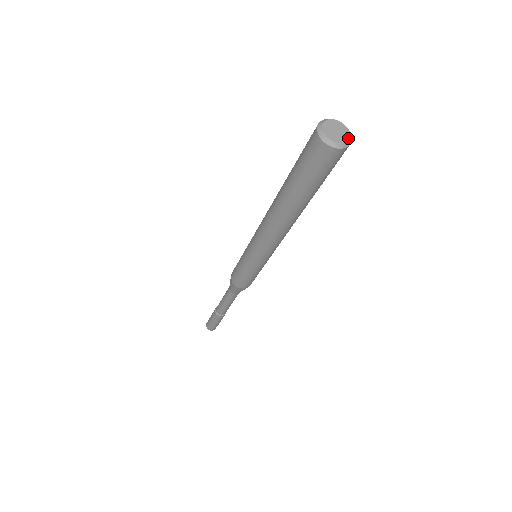
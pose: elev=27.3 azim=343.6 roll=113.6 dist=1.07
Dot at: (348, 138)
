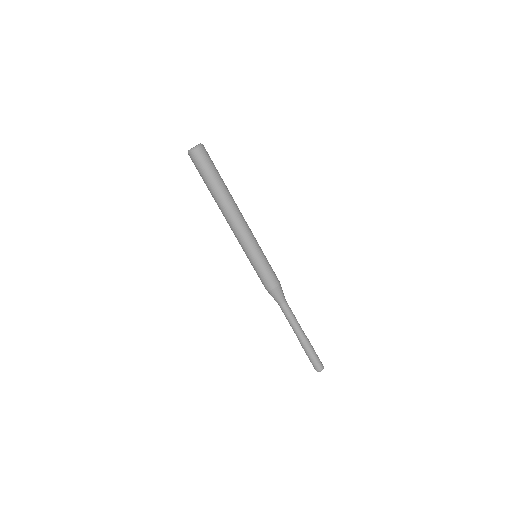
Dot at: (199, 144)
